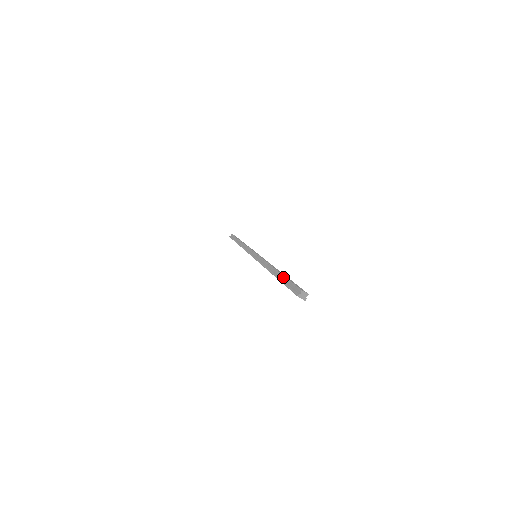
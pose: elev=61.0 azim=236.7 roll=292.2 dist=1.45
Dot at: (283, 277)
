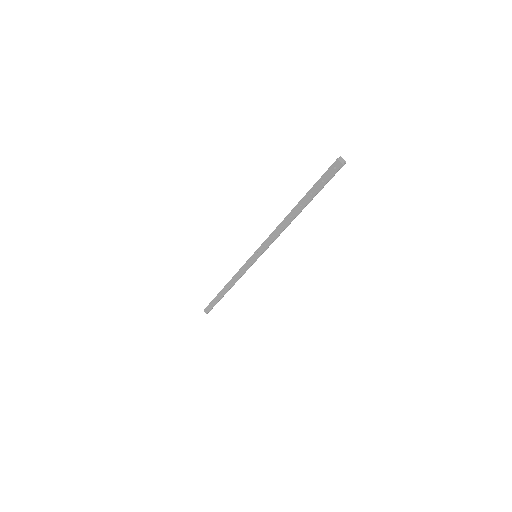
Dot at: (310, 190)
